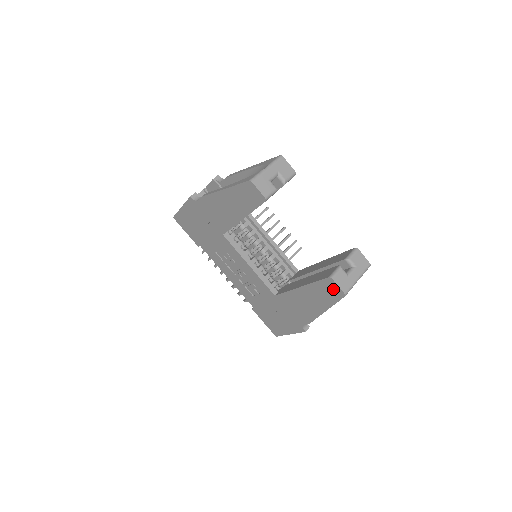
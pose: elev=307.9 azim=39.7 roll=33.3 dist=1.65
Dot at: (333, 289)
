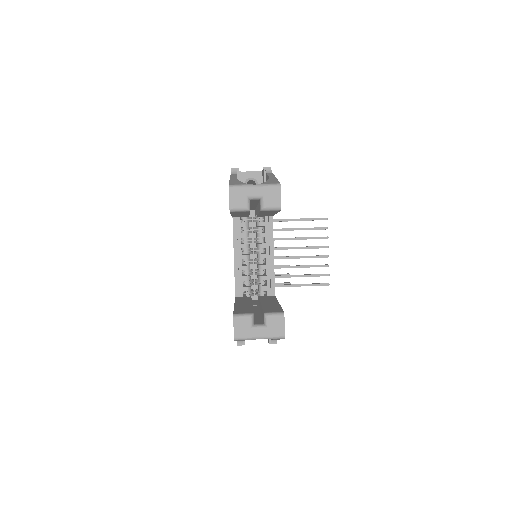
Dot at: occluded
